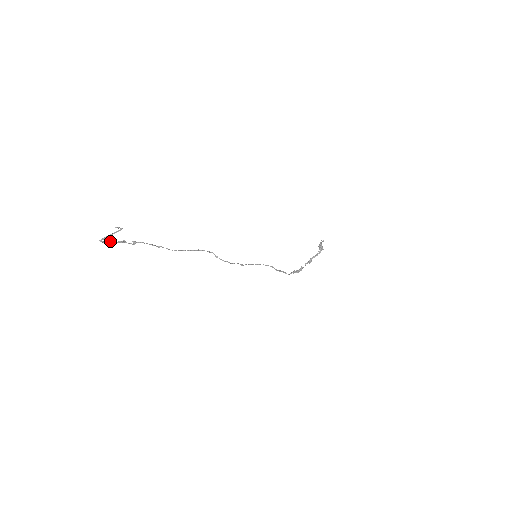
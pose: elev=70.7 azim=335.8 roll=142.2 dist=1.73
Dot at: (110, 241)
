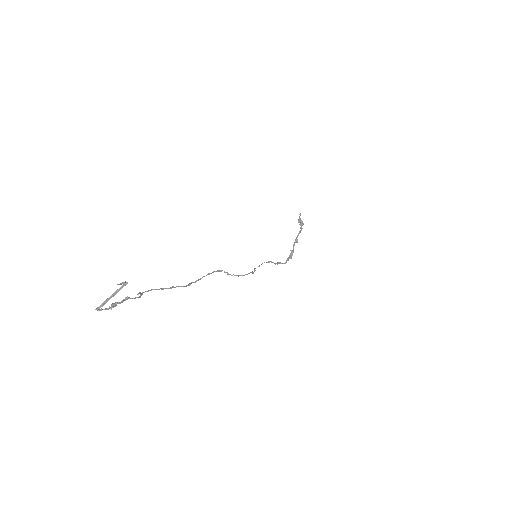
Dot at: (111, 305)
